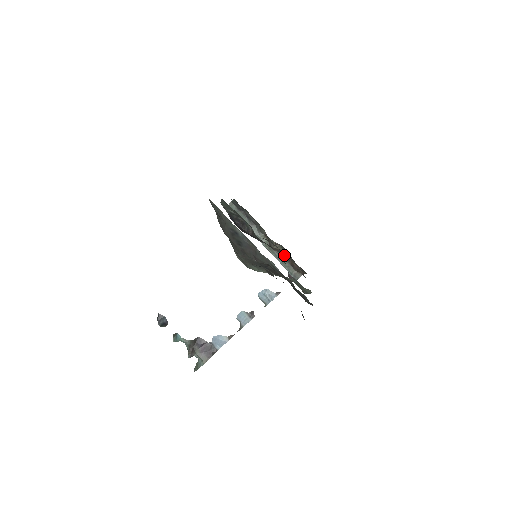
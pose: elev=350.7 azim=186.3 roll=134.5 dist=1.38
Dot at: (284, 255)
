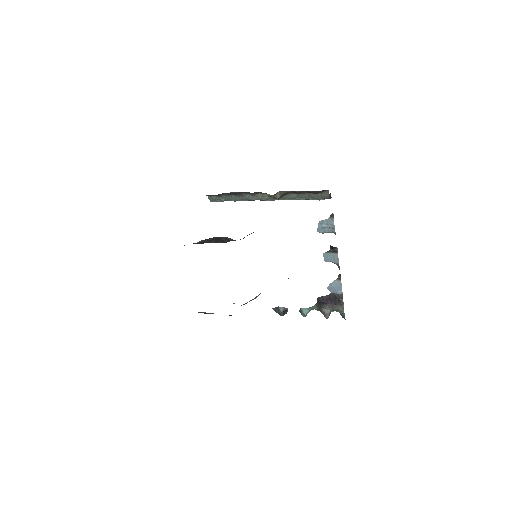
Dot at: (294, 192)
